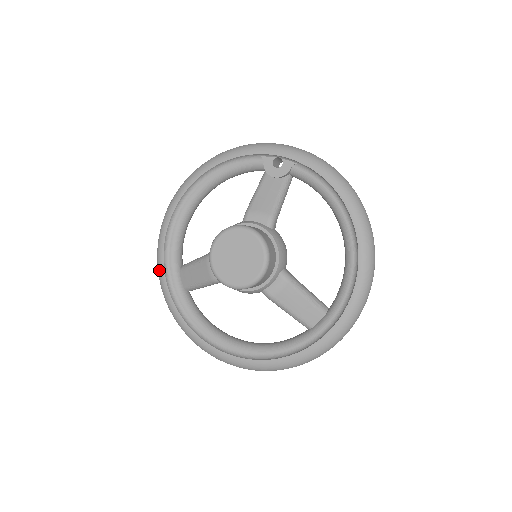
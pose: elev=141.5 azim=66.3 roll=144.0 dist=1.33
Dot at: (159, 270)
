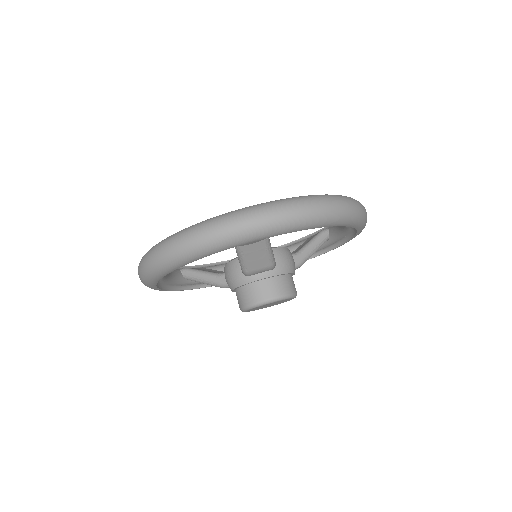
Dot at: occluded
